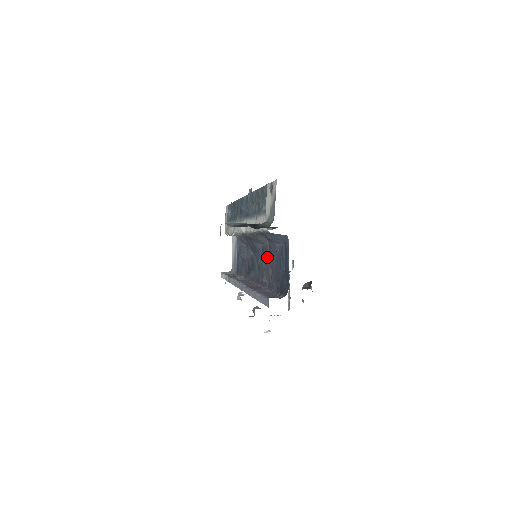
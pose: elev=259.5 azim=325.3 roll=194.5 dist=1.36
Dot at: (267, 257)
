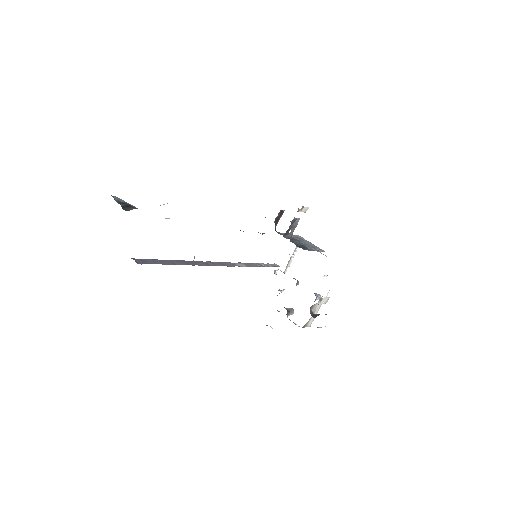
Dot at: occluded
